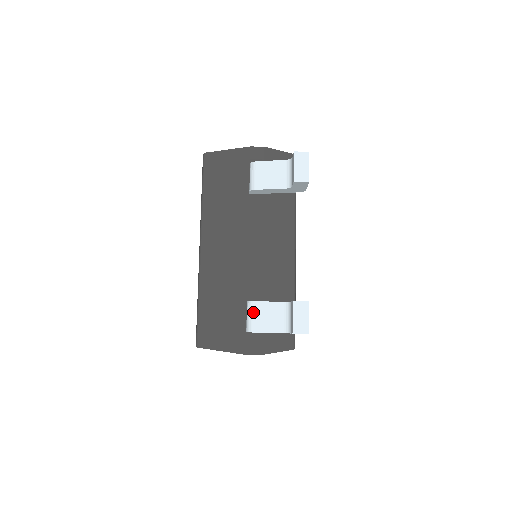
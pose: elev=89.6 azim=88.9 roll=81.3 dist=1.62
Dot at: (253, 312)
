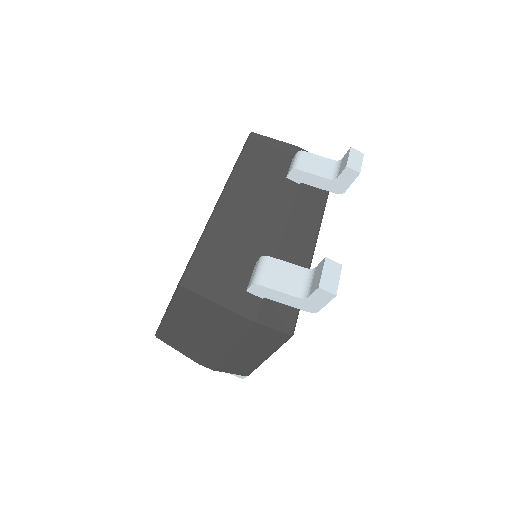
Dot at: (267, 266)
